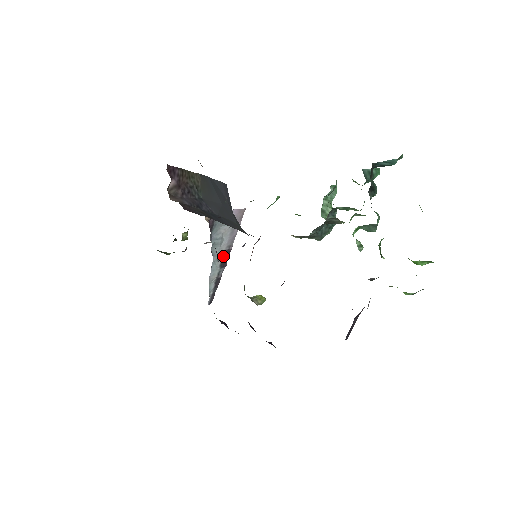
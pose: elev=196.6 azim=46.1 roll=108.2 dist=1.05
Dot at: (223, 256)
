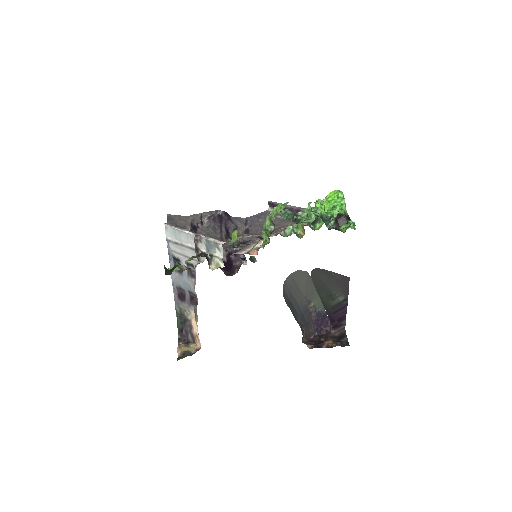
Dot at: occluded
